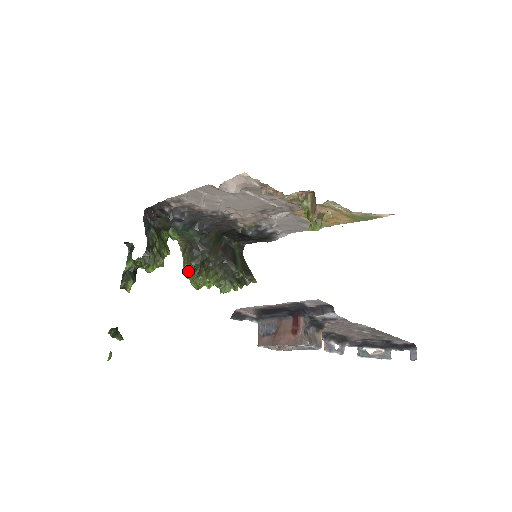
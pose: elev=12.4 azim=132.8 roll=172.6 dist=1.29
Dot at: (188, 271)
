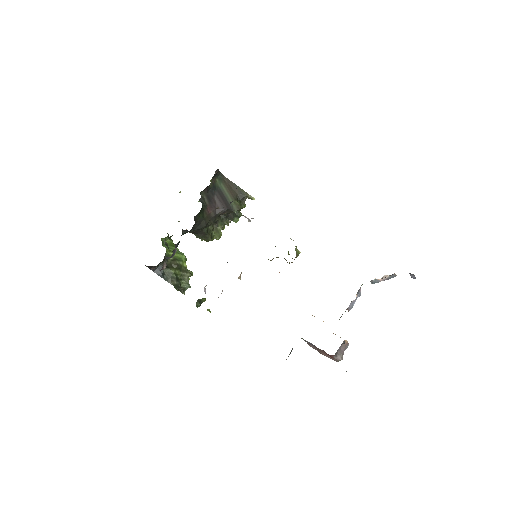
Dot at: (202, 239)
